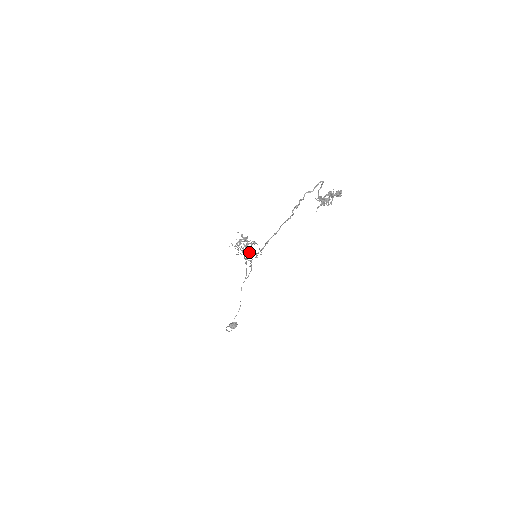
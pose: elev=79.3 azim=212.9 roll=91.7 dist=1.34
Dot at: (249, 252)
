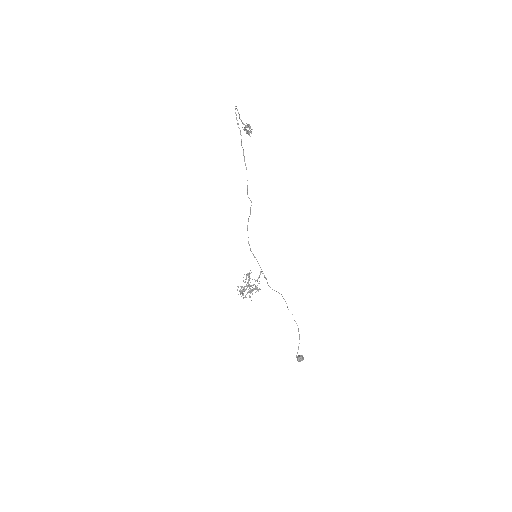
Dot at: (247, 229)
